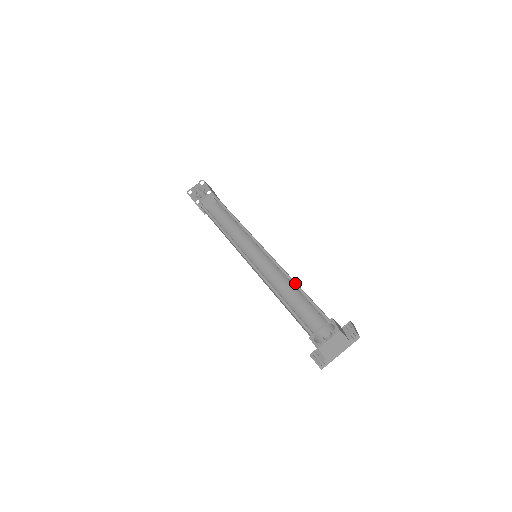
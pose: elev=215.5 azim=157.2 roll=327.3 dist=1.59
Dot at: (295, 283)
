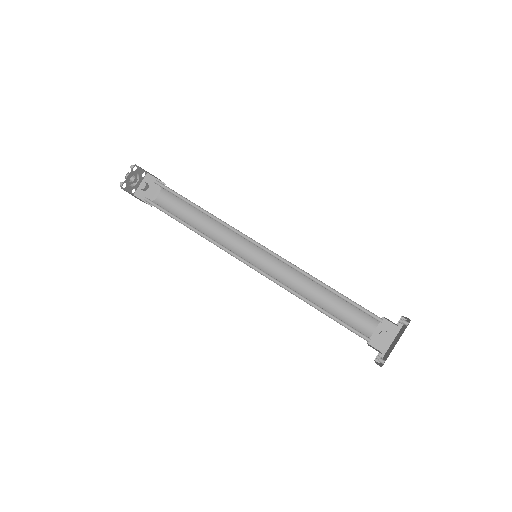
Dot at: (324, 284)
